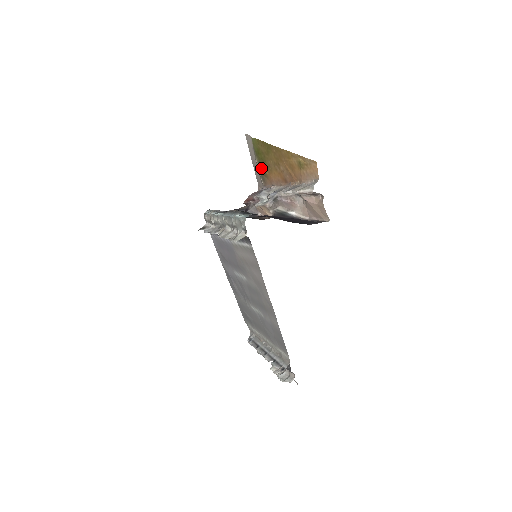
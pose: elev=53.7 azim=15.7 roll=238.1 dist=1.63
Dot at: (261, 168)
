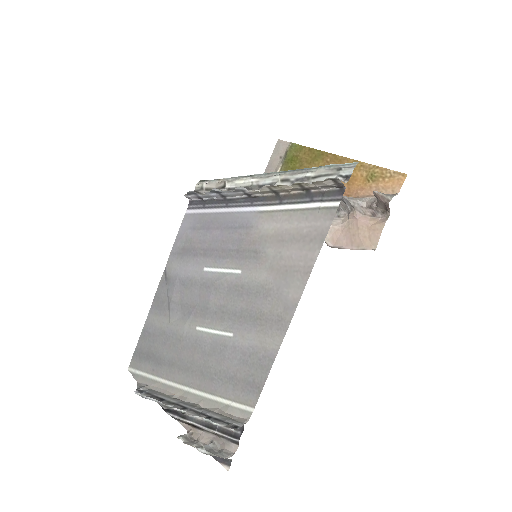
Dot at: occluded
